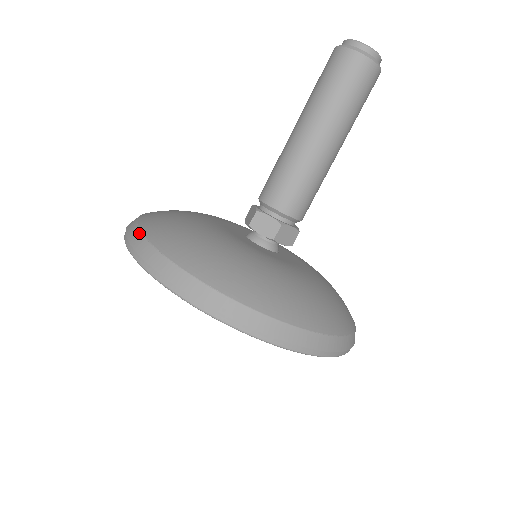
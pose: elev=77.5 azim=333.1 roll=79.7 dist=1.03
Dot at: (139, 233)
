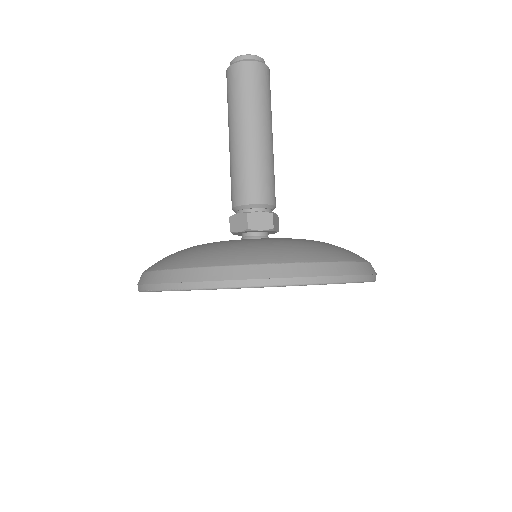
Dot at: occluded
